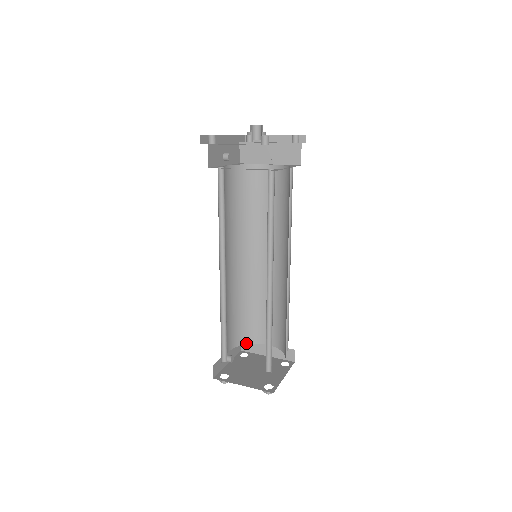
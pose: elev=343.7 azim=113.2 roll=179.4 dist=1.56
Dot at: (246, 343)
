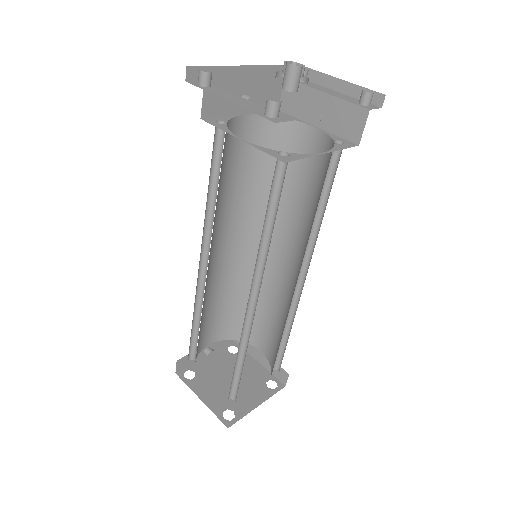
Dot at: (237, 339)
